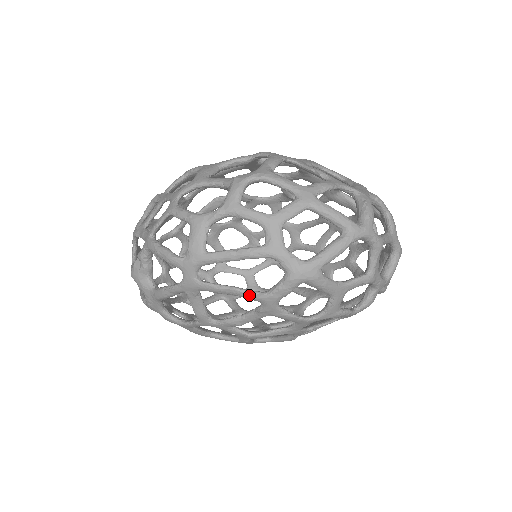
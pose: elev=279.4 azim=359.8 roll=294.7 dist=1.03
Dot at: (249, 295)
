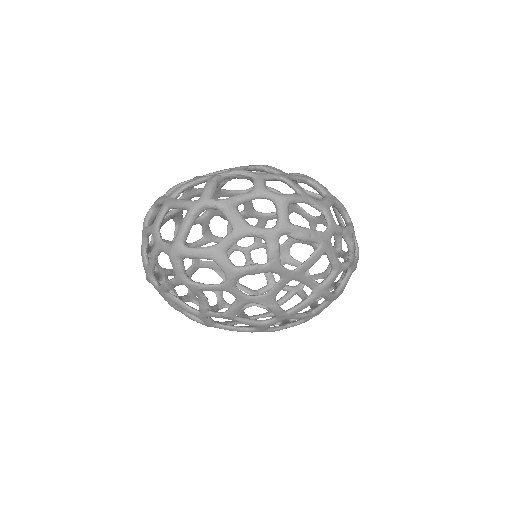
Dot at: (171, 282)
